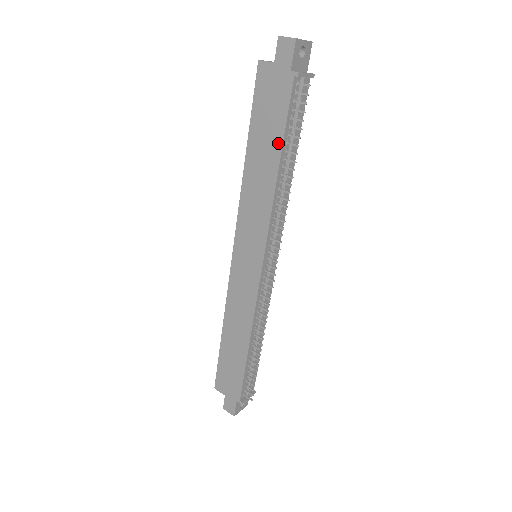
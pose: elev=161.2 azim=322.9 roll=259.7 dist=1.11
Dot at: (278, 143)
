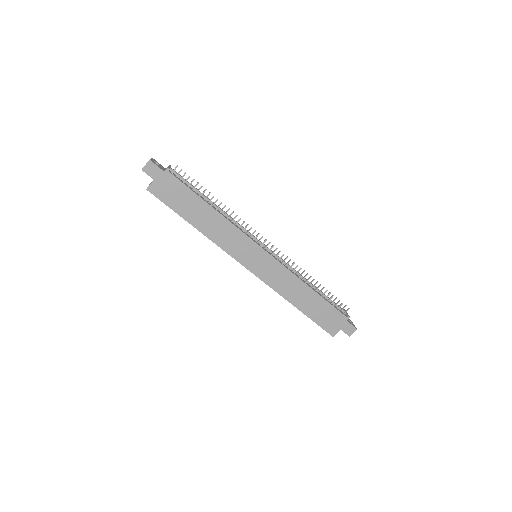
Dot at: (199, 200)
